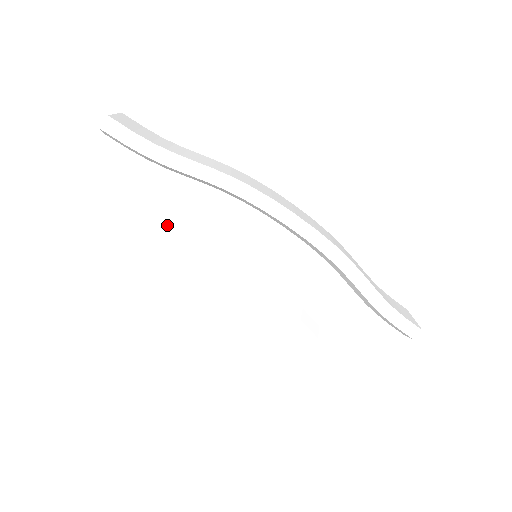
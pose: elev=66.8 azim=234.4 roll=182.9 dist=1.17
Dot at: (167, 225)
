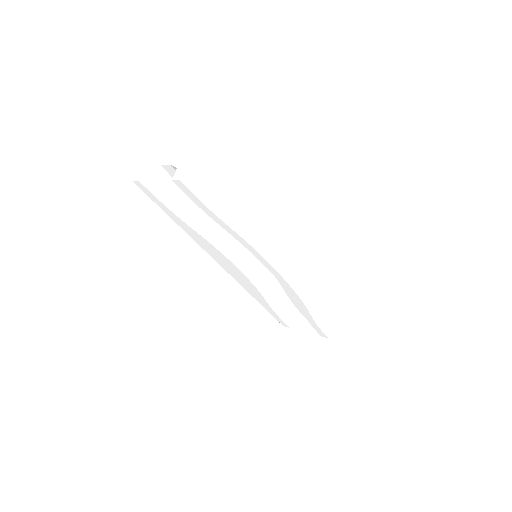
Dot at: (204, 219)
